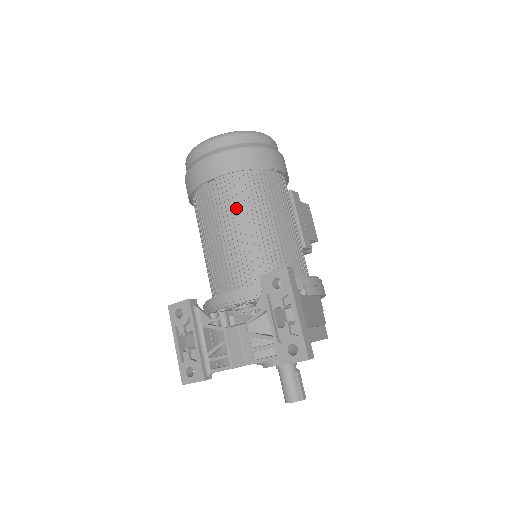
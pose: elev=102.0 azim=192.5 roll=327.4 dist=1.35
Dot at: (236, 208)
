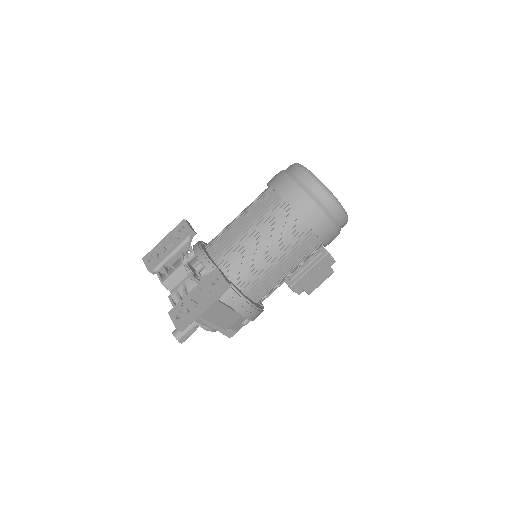
Dot at: (266, 223)
